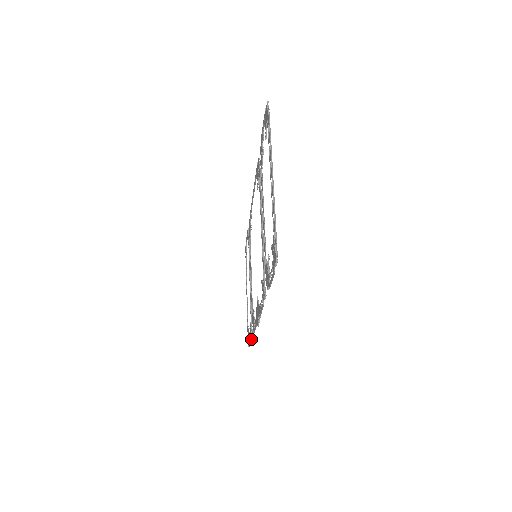
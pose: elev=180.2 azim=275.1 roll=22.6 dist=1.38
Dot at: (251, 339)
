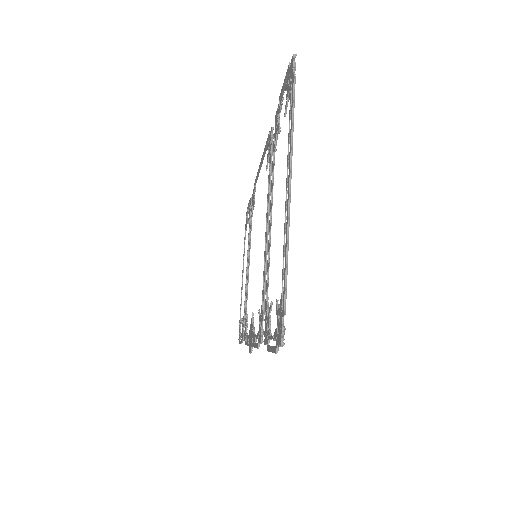
Dot at: (242, 341)
